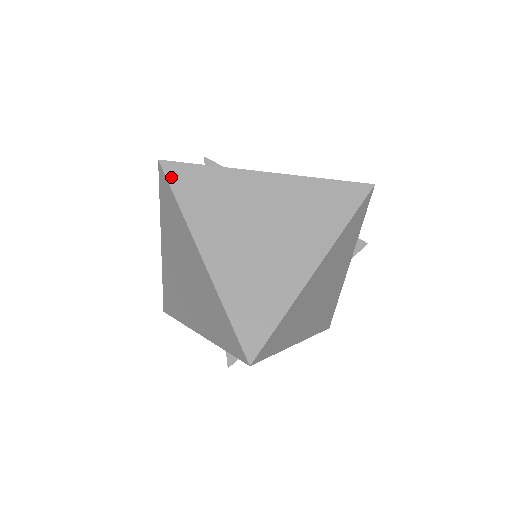
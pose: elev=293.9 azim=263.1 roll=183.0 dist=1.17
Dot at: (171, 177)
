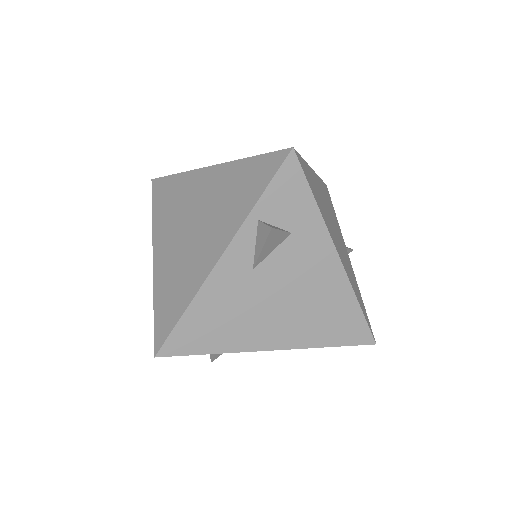
Dot at: occluded
